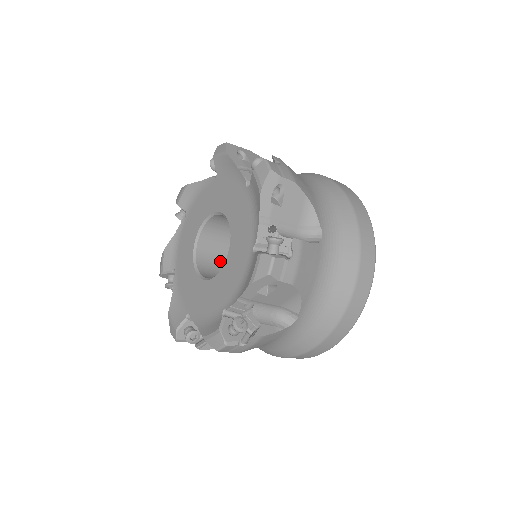
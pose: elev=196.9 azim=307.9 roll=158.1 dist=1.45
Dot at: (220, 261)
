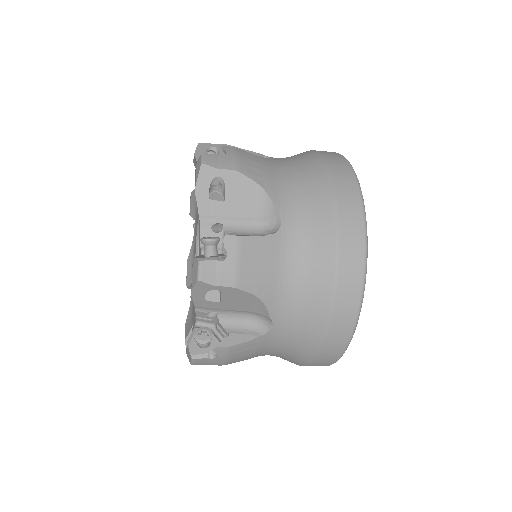
Dot at: occluded
